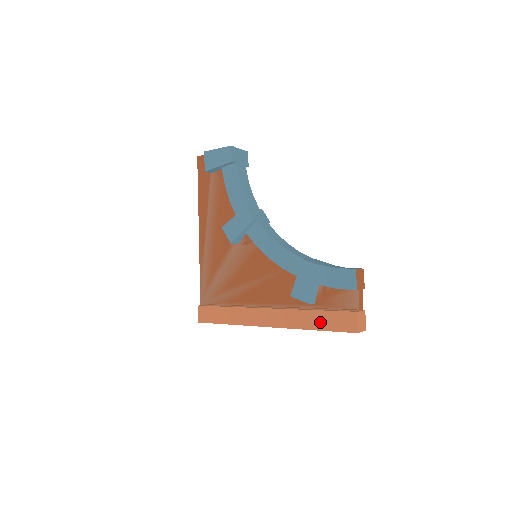
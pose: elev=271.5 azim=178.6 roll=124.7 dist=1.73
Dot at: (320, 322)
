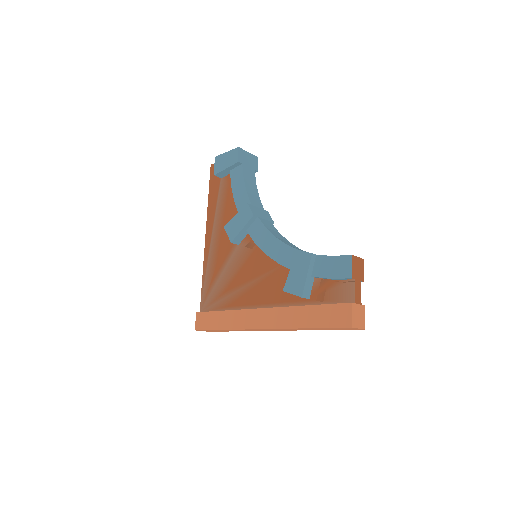
Dot at: (312, 318)
